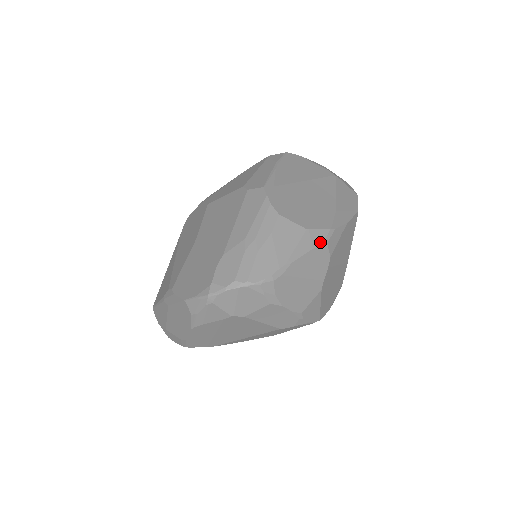
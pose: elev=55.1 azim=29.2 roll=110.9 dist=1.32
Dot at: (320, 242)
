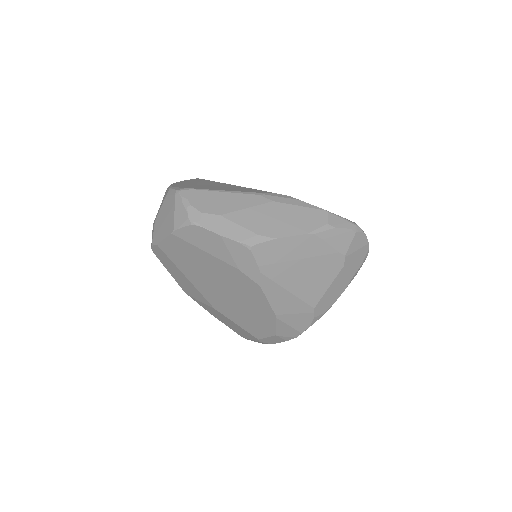
Dot at: occluded
